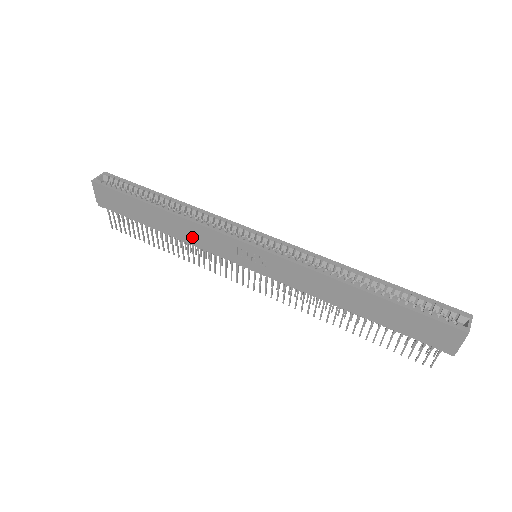
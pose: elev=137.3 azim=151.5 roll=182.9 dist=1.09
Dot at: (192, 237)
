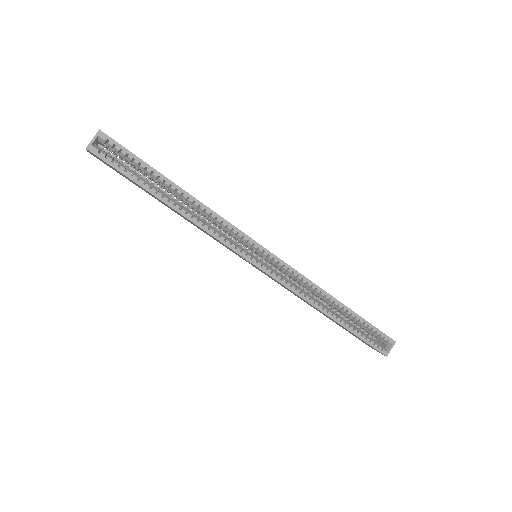
Dot at: (199, 228)
